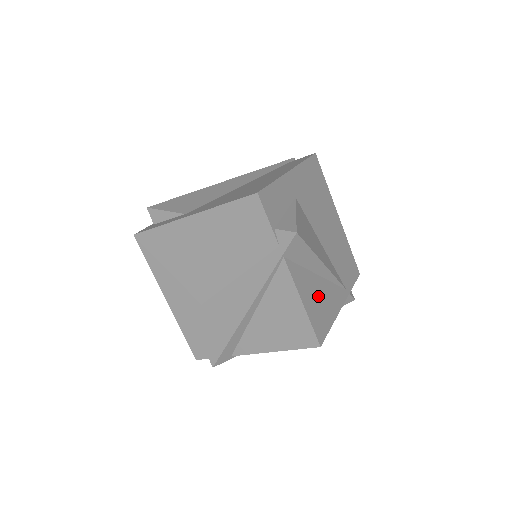
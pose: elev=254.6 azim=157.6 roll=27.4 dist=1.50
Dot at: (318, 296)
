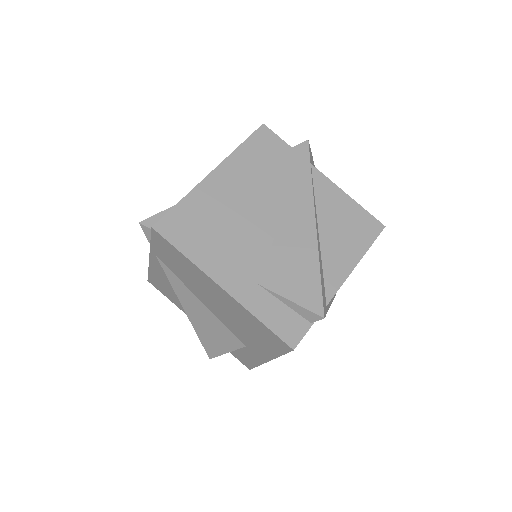
Dot at: occluded
